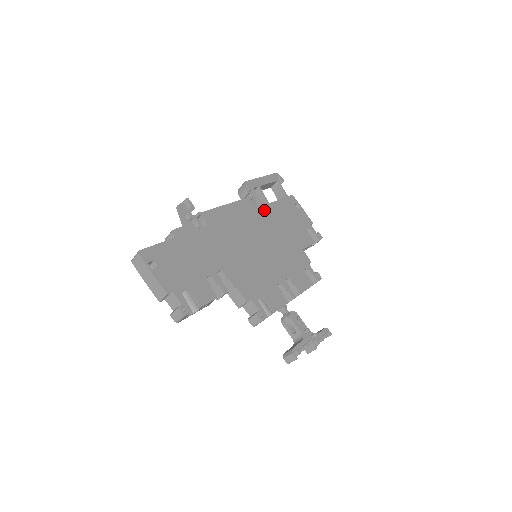
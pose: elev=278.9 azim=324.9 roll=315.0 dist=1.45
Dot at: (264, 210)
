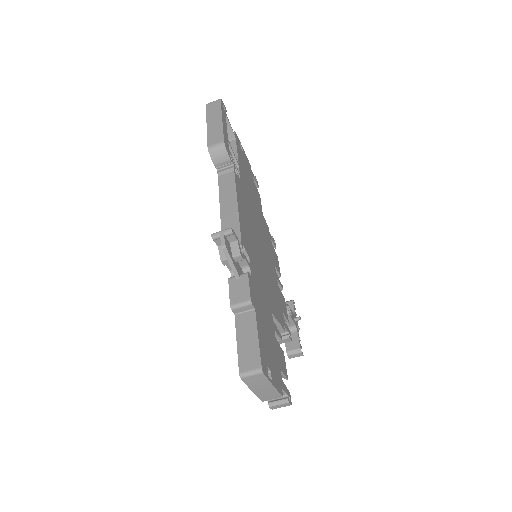
Dot at: (242, 181)
